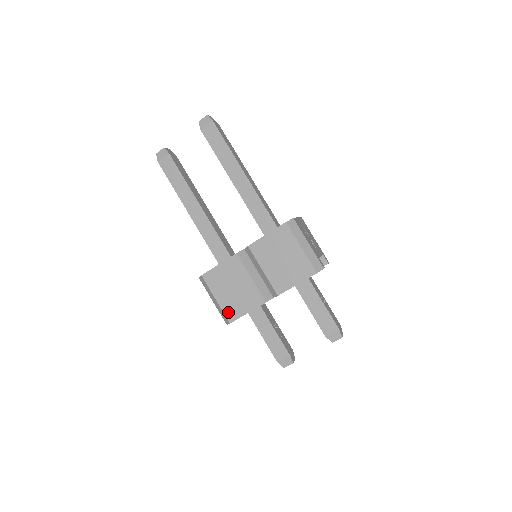
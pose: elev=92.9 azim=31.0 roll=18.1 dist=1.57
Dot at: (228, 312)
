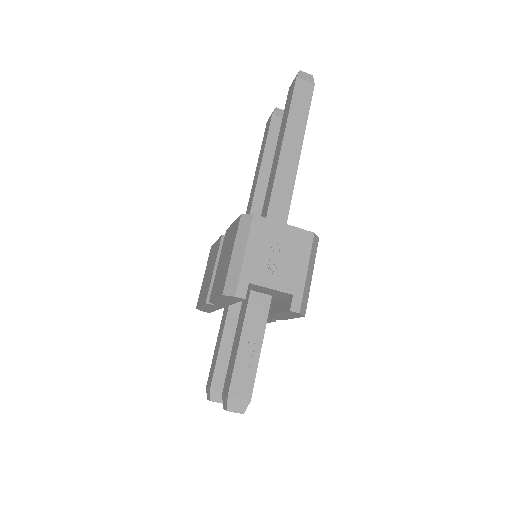
Dot at: (200, 296)
